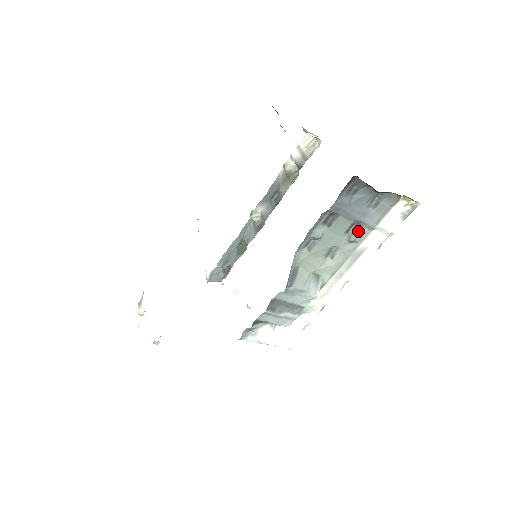
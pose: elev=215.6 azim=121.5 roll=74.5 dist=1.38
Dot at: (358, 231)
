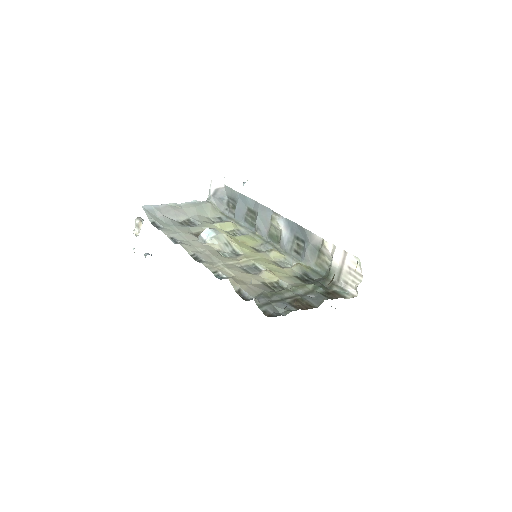
Dot at: occluded
